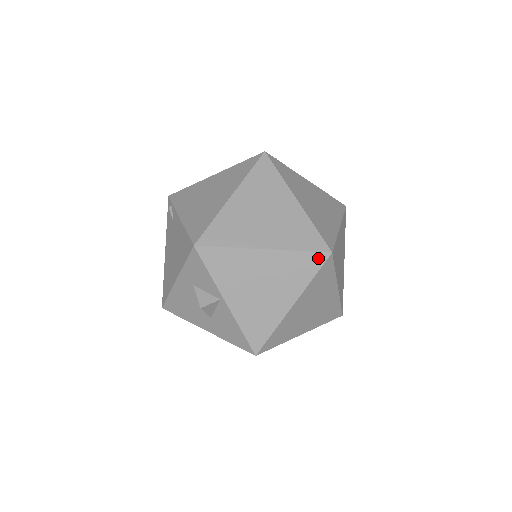
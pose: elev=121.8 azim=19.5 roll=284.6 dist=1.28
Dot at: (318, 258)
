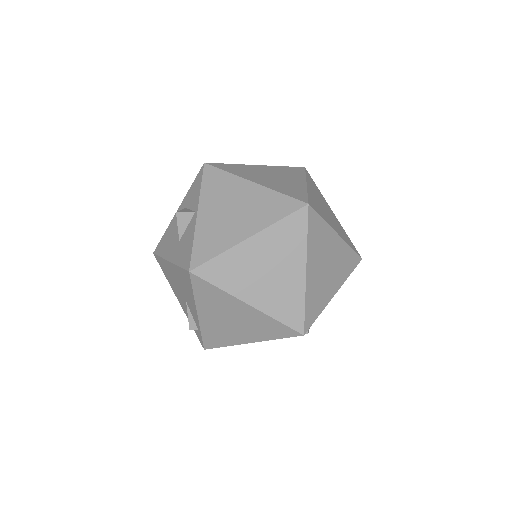
Dot at: (294, 204)
